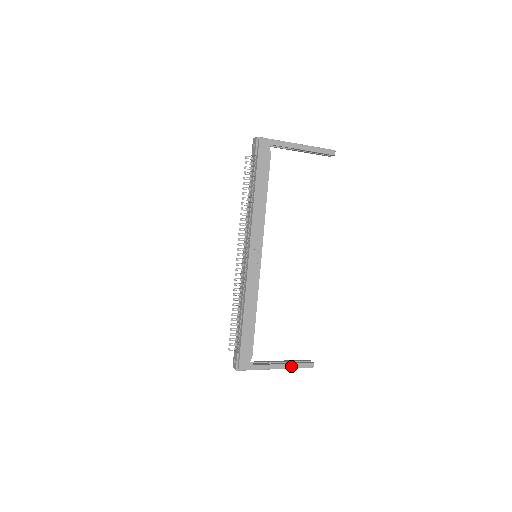
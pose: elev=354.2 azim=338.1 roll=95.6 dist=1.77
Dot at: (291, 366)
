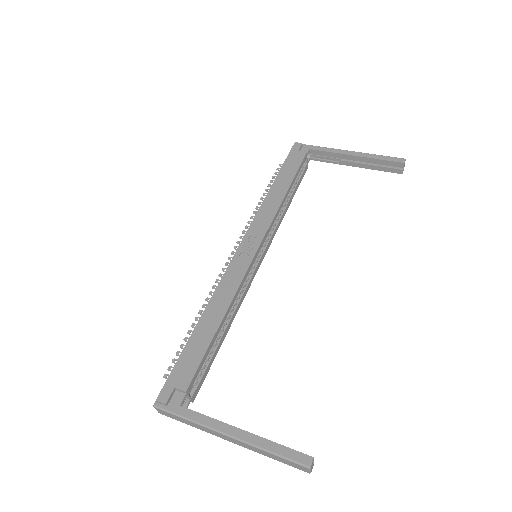
Dot at: (259, 442)
